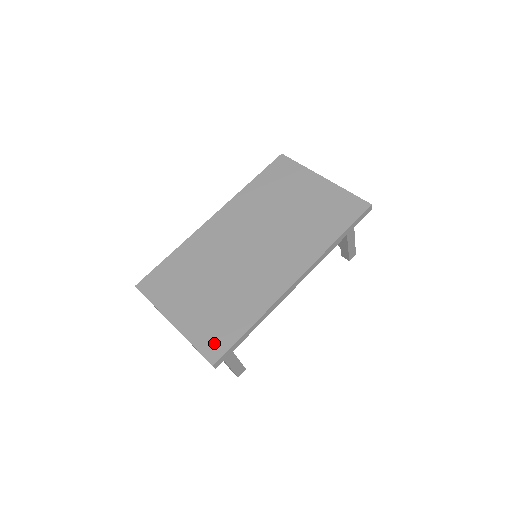
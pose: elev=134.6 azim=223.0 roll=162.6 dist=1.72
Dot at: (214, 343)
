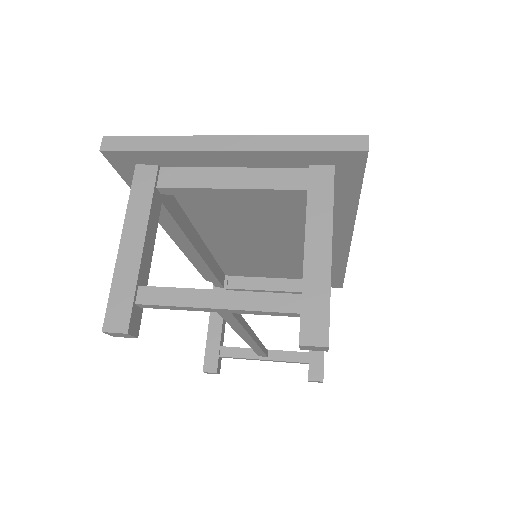
Dot at: occluded
